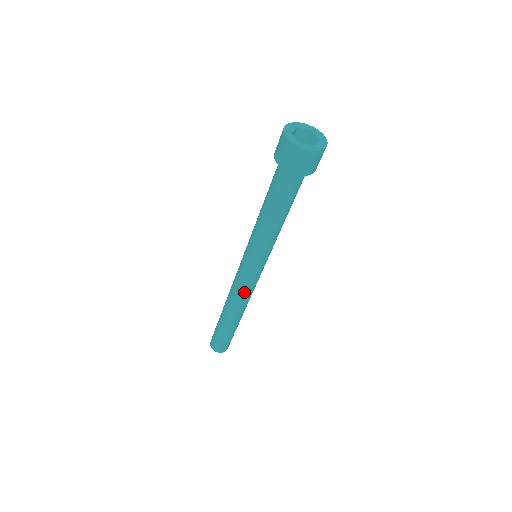
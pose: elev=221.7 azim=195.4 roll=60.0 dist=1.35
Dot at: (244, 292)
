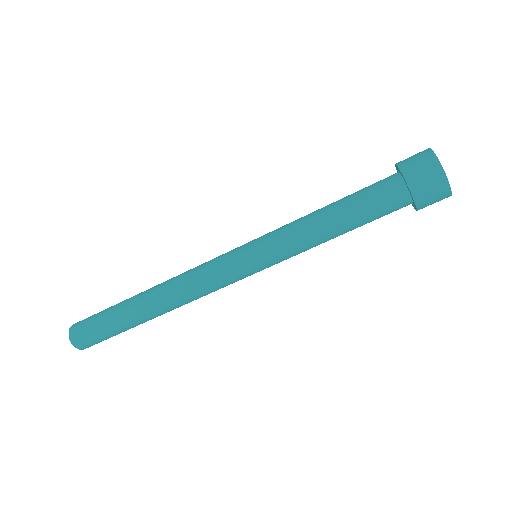
Dot at: (198, 275)
